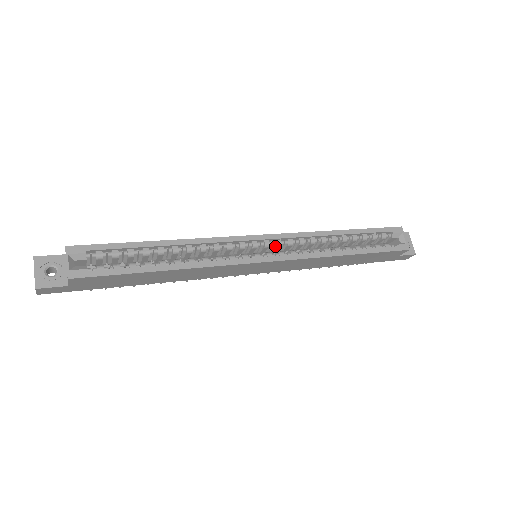
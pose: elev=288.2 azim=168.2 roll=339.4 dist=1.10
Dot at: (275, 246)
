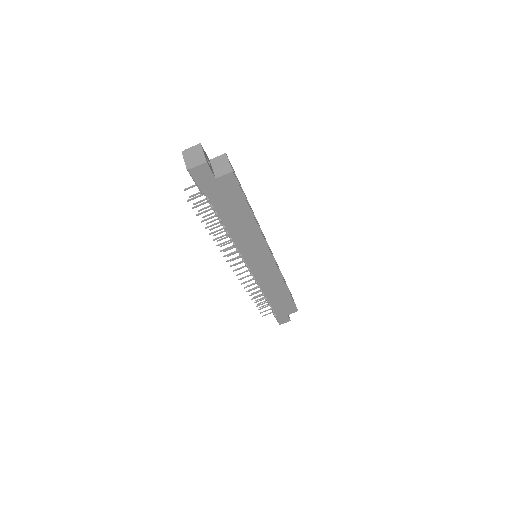
Dot at: occluded
